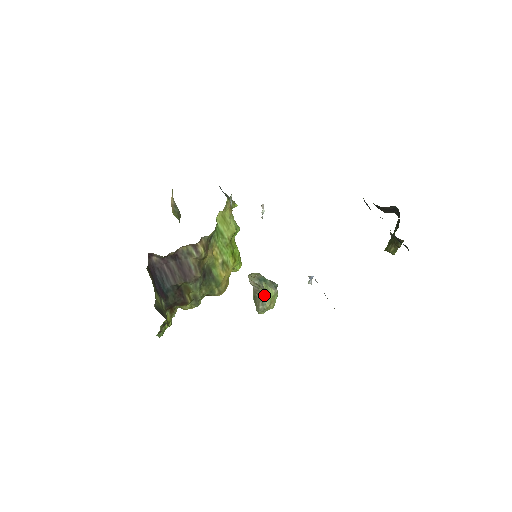
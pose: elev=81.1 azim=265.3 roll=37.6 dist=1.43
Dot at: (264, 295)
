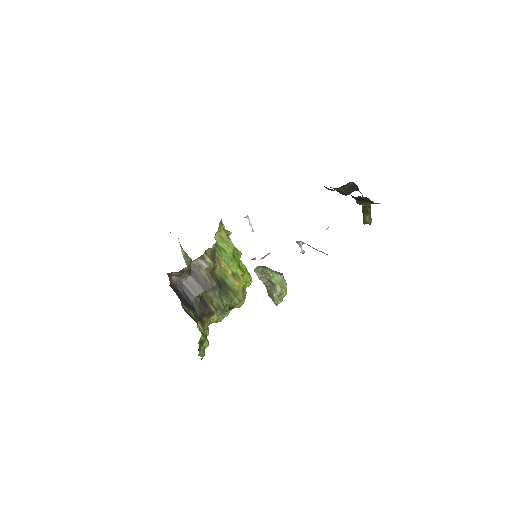
Dot at: (272, 281)
